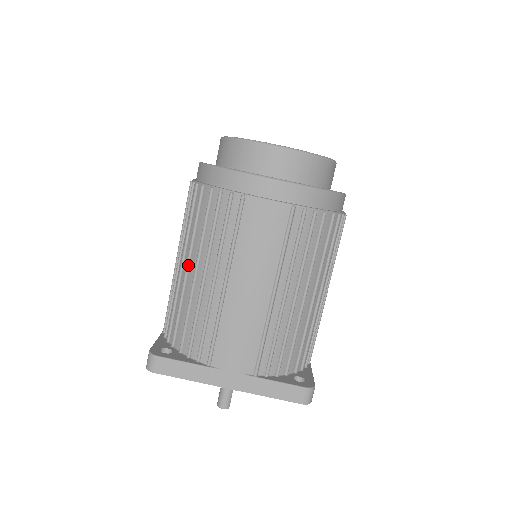
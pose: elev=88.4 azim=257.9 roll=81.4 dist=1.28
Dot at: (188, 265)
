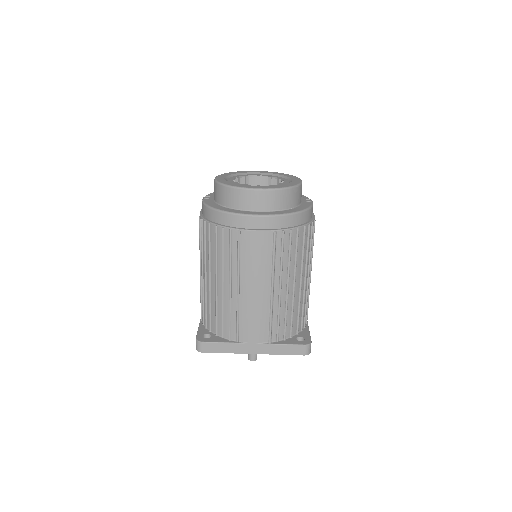
Dot at: (210, 278)
